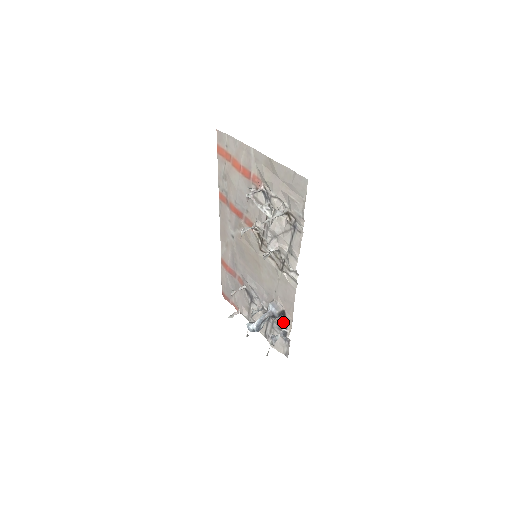
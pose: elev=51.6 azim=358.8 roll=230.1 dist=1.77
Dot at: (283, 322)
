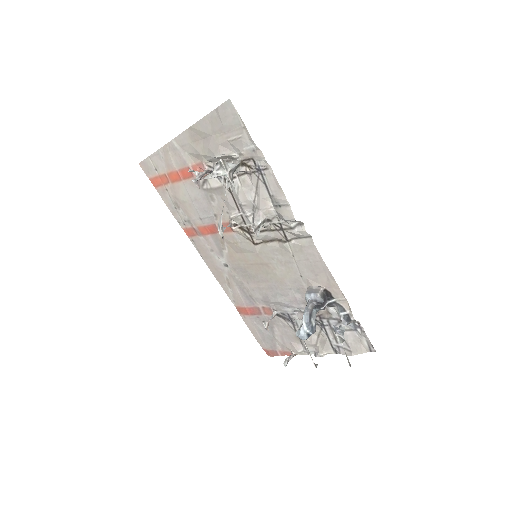
Dot at: (335, 307)
